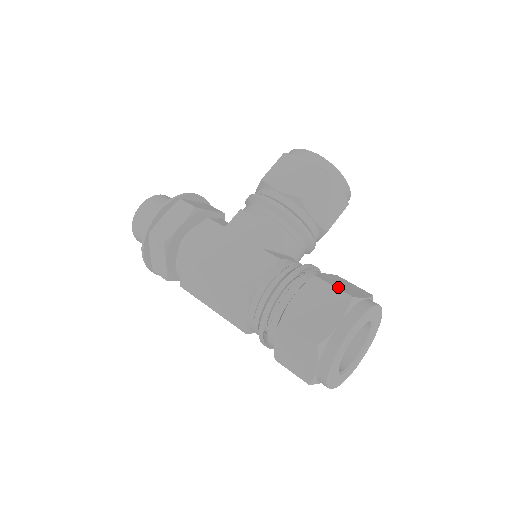
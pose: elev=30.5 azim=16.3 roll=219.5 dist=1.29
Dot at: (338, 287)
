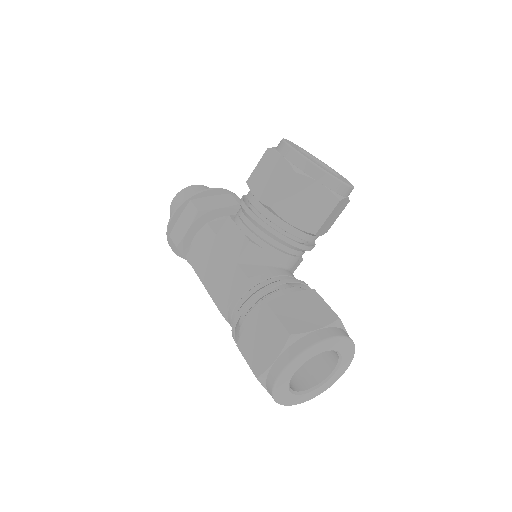
Dot at: (284, 319)
